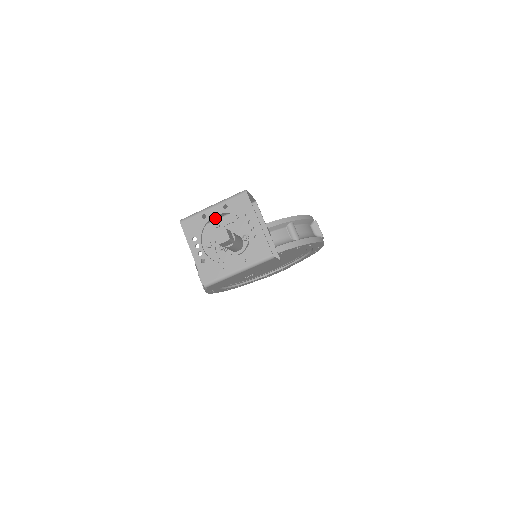
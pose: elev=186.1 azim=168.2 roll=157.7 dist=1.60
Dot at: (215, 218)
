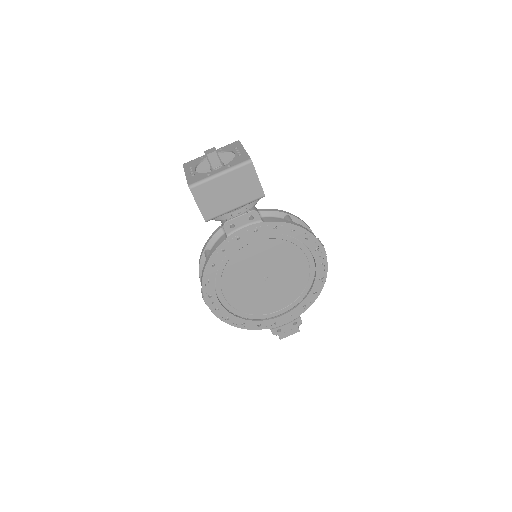
Dot at: occluded
